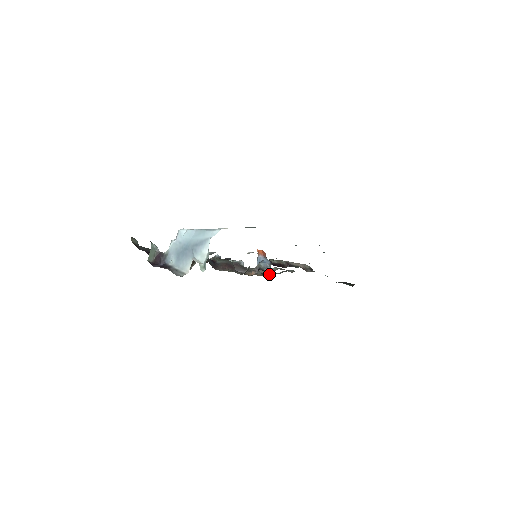
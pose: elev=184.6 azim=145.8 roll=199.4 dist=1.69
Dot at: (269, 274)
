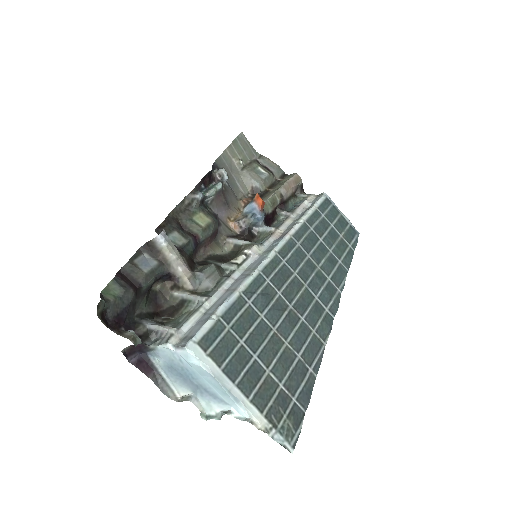
Dot at: (251, 192)
